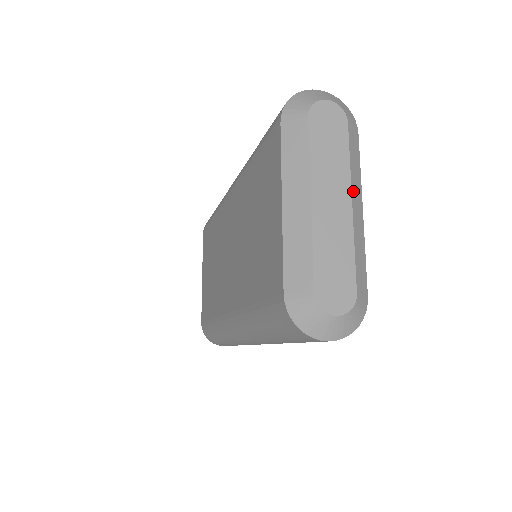
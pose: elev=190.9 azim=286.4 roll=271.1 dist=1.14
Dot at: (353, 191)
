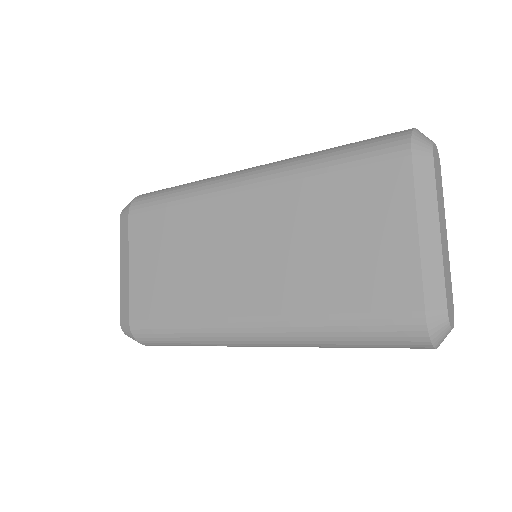
Dot at: occluded
